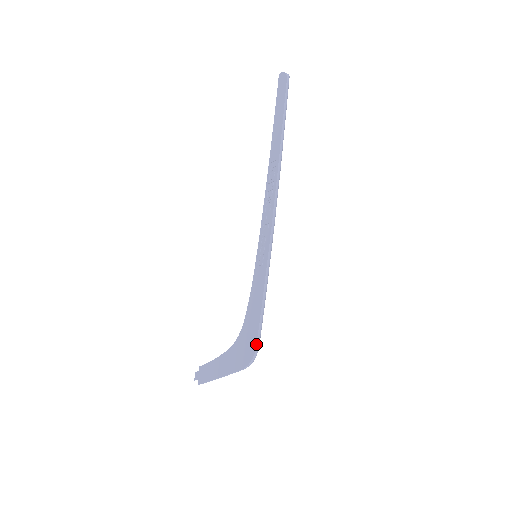
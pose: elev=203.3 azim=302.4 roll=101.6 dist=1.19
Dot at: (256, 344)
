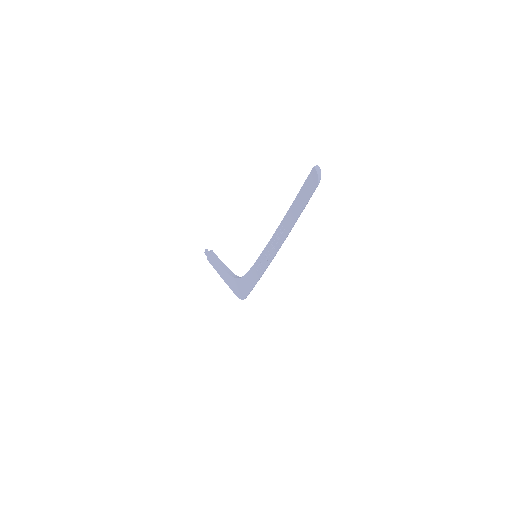
Dot at: (245, 298)
